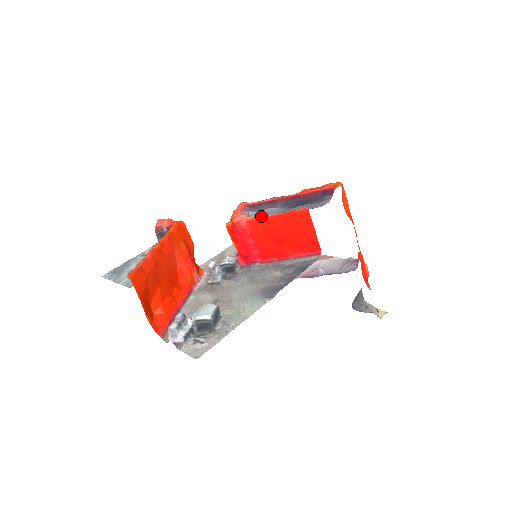
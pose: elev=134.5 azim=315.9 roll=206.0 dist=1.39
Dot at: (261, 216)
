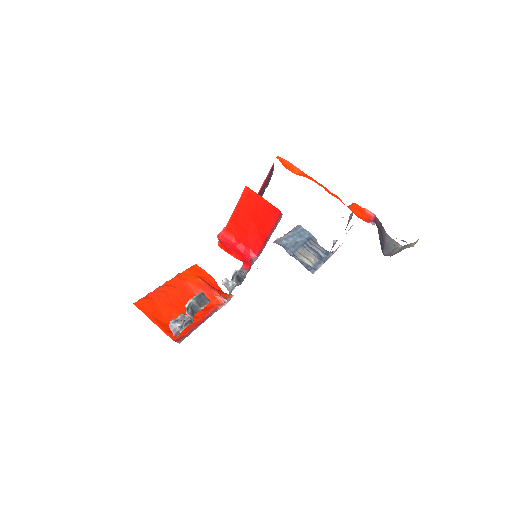
Dot at: (229, 219)
